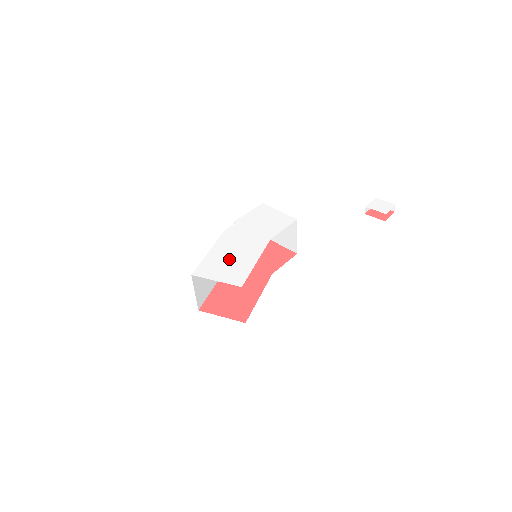
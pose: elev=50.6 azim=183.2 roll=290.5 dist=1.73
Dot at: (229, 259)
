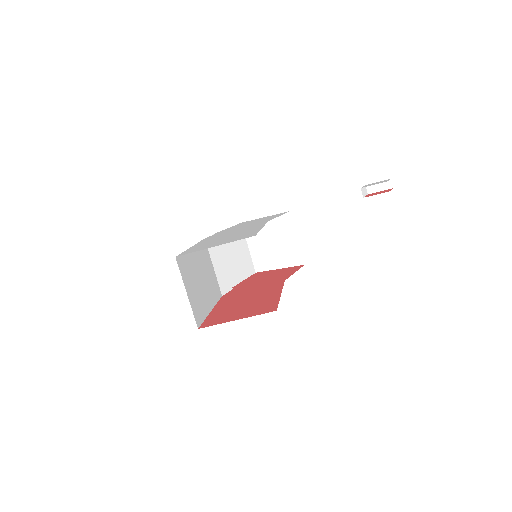
Dot at: (223, 238)
